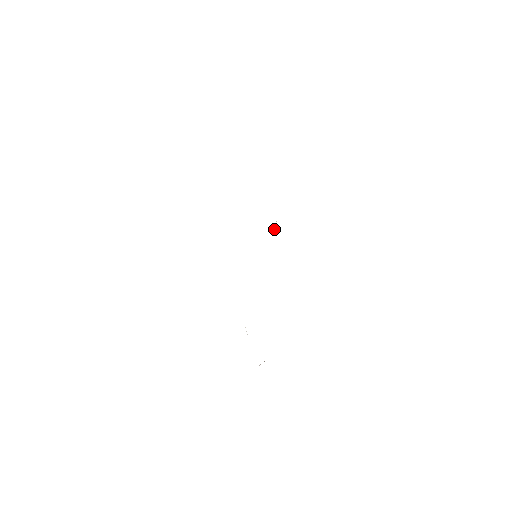
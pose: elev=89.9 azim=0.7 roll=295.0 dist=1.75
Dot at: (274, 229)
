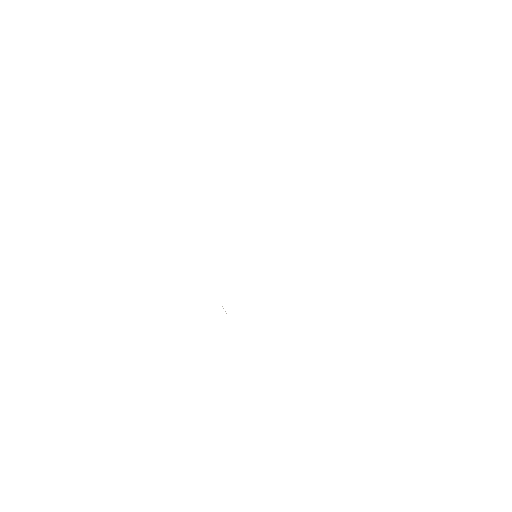
Dot at: occluded
